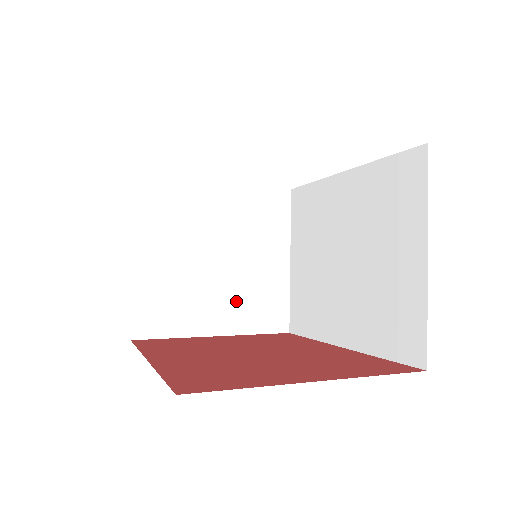
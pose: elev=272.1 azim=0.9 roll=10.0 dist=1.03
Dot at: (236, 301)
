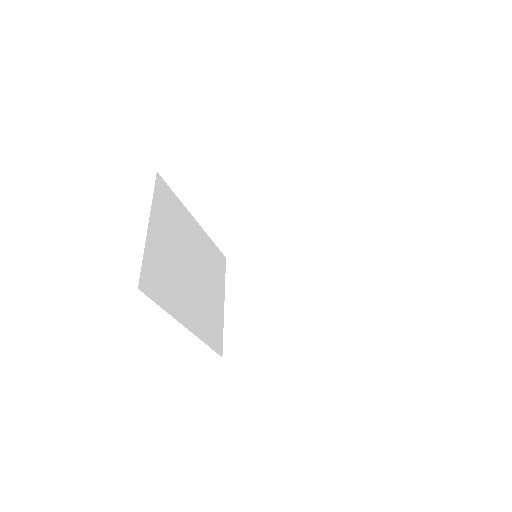
Dot at: (298, 321)
